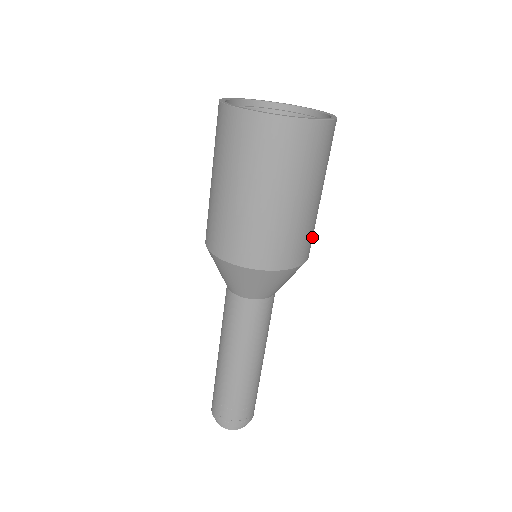
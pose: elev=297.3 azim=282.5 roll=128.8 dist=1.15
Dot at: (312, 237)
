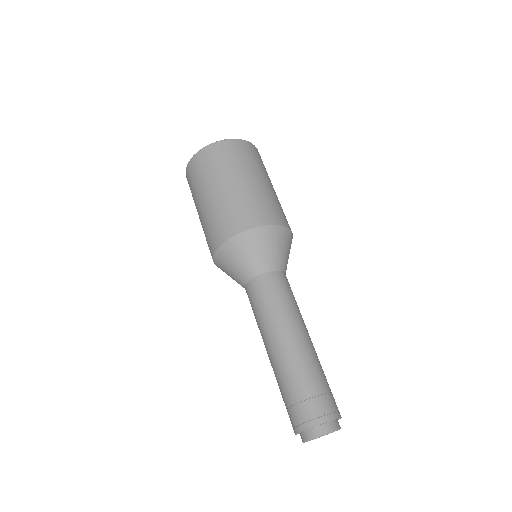
Dot at: occluded
